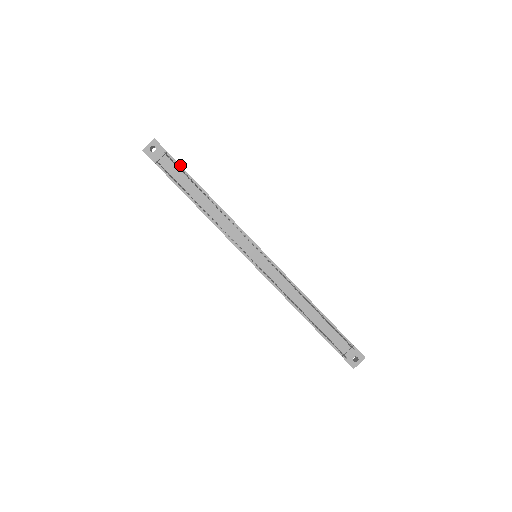
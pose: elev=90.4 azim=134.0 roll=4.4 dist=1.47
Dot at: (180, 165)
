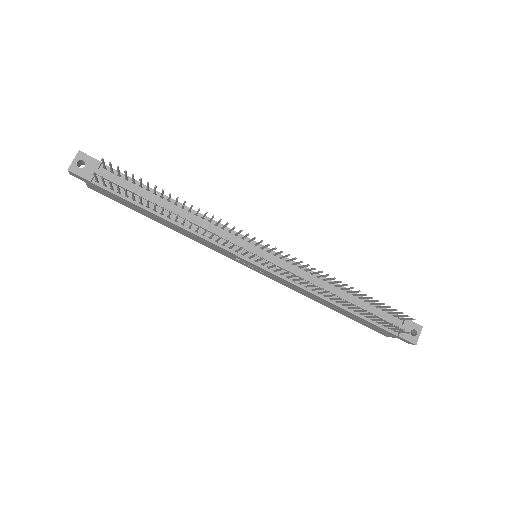
Dot at: (124, 174)
